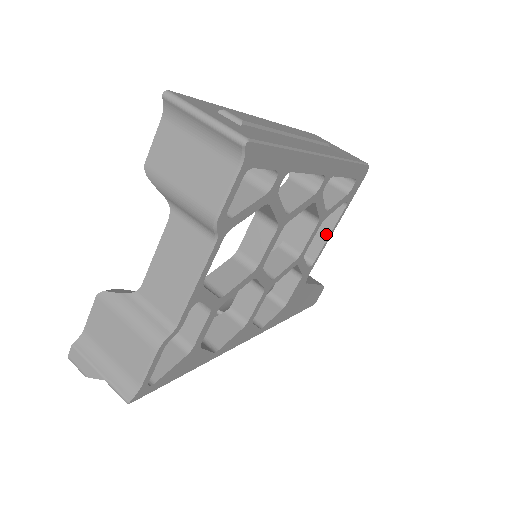
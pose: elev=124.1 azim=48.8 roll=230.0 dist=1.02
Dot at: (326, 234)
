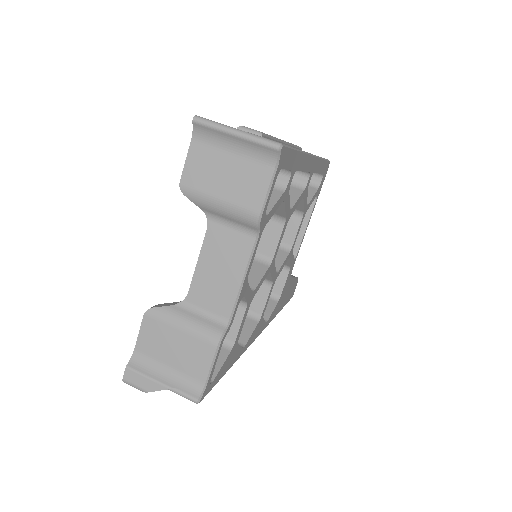
Dot at: (303, 227)
